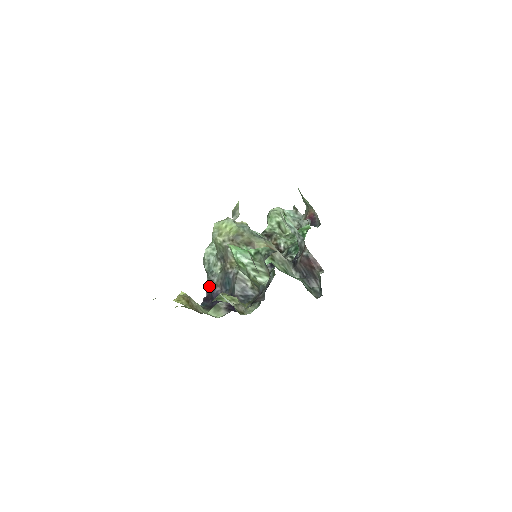
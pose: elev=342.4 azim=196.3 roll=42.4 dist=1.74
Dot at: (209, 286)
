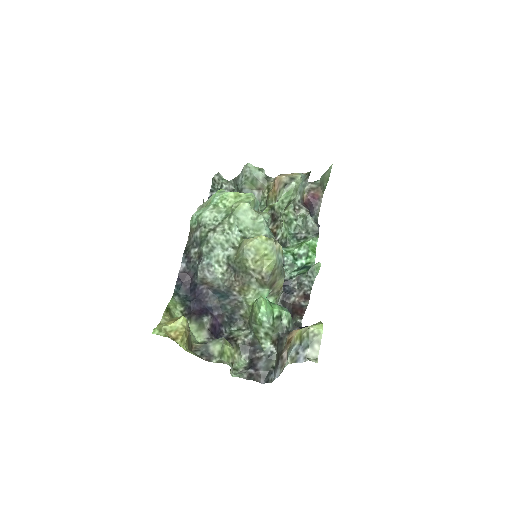
Dot at: (198, 278)
